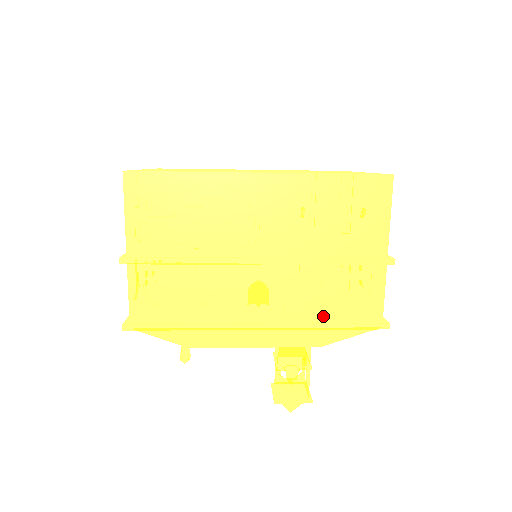
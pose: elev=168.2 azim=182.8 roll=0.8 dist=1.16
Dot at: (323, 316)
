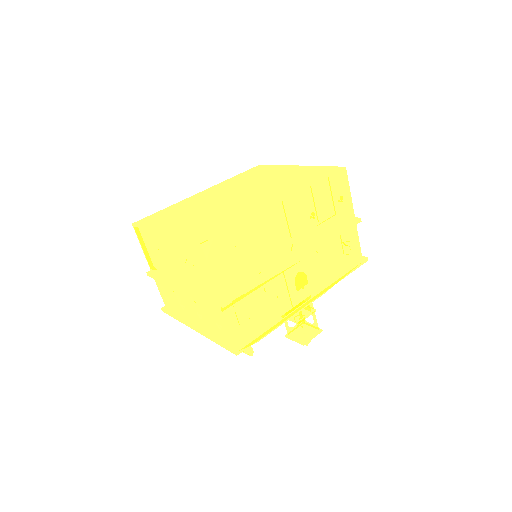
Dot at: (336, 273)
